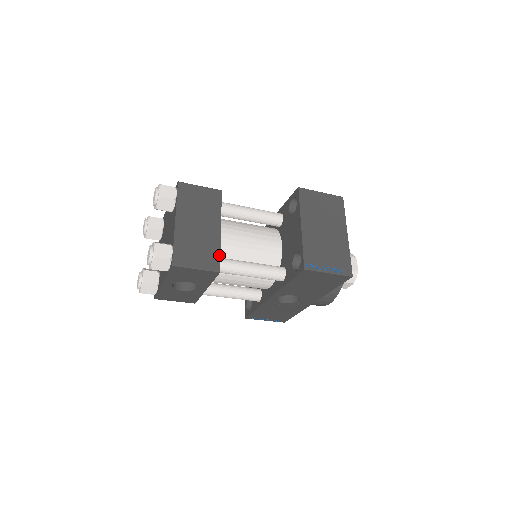
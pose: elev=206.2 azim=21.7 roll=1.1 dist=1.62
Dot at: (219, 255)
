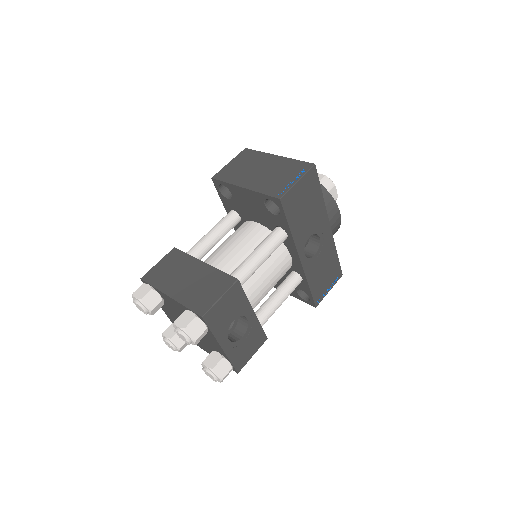
Dot at: (223, 273)
